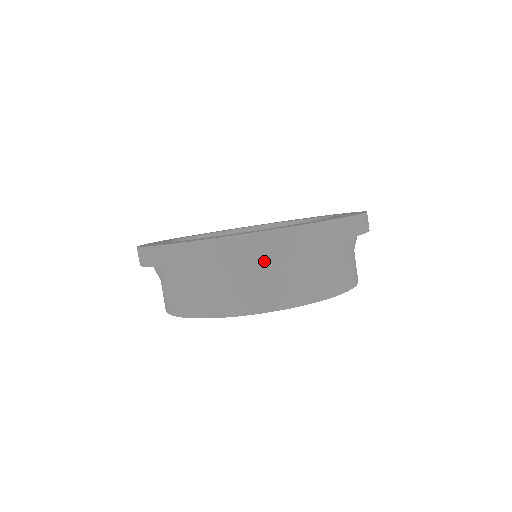
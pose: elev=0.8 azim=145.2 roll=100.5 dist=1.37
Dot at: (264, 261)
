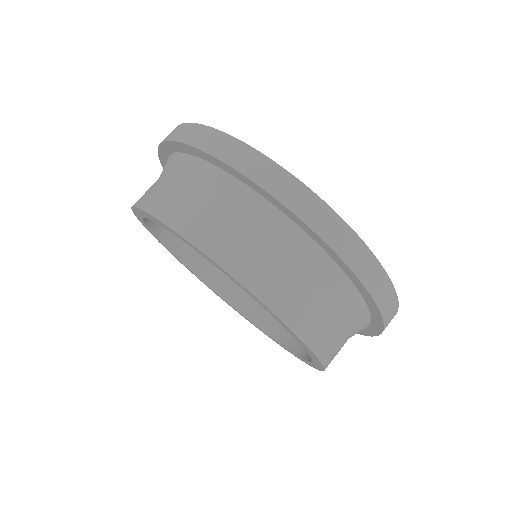
Dot at: (202, 170)
